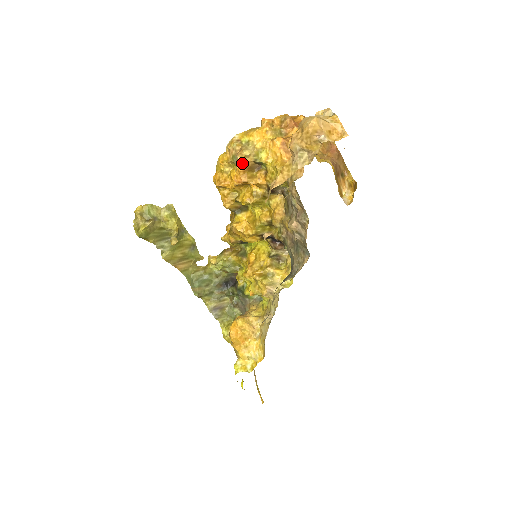
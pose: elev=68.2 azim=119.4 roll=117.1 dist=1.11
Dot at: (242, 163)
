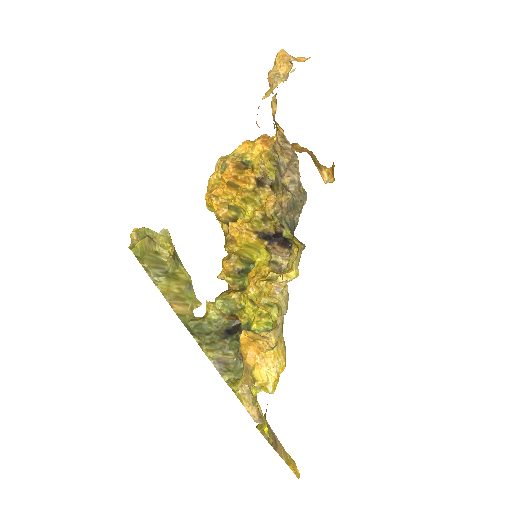
Dot at: (230, 163)
